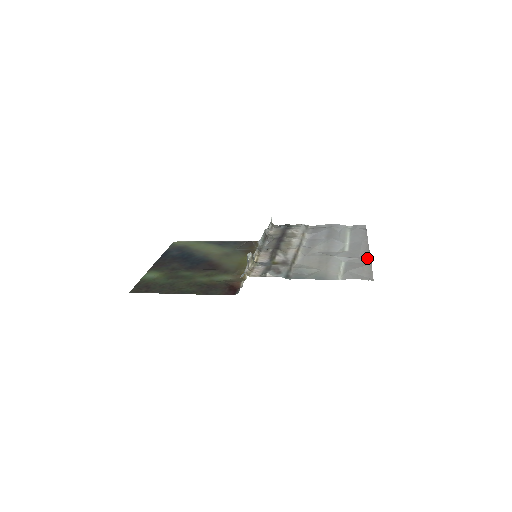
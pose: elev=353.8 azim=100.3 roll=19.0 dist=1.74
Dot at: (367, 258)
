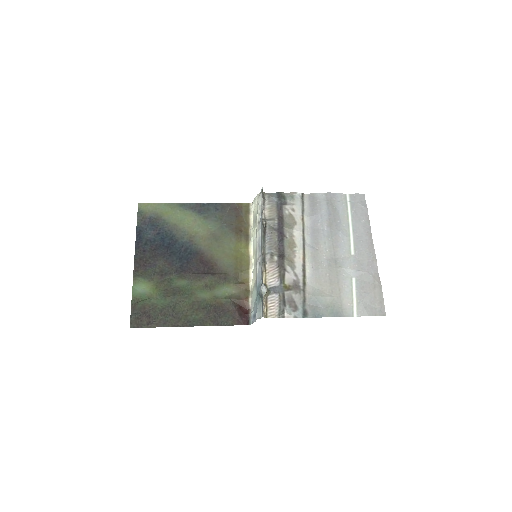
Dot at: (375, 271)
